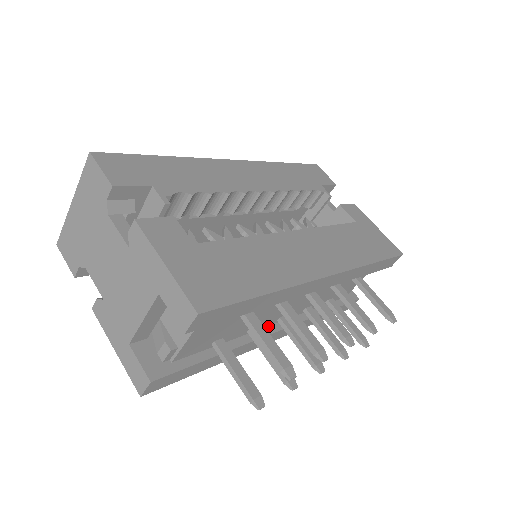
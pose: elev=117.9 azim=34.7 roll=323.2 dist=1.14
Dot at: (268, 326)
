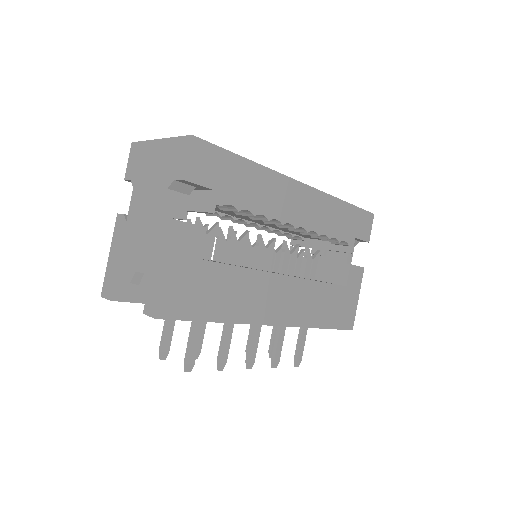
Dot at: occluded
